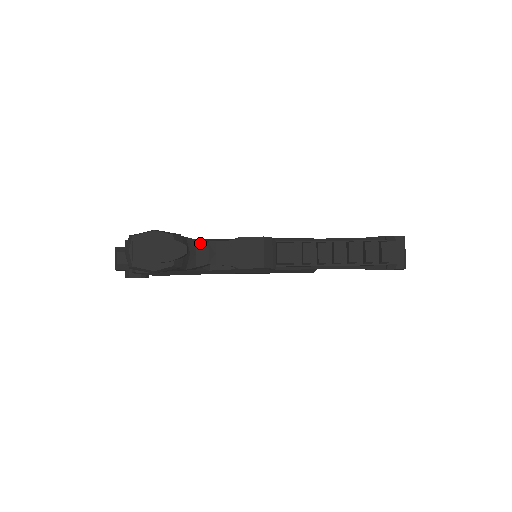
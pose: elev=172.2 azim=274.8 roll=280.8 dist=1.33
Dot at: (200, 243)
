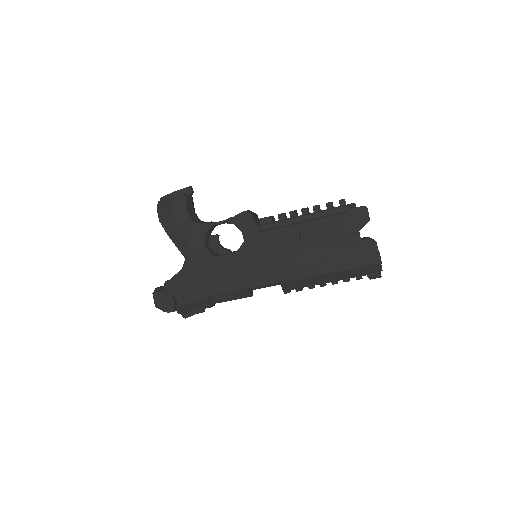
Dot at: occluded
